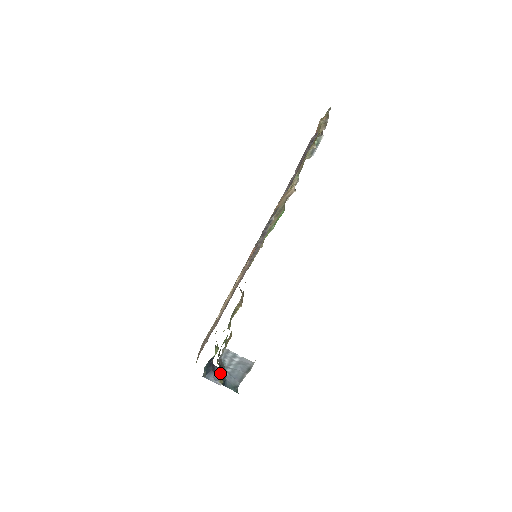
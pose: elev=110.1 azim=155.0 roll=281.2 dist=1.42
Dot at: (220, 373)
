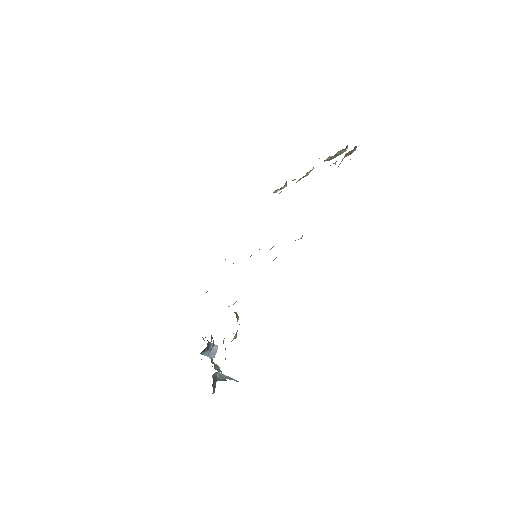
Dot at: (213, 387)
